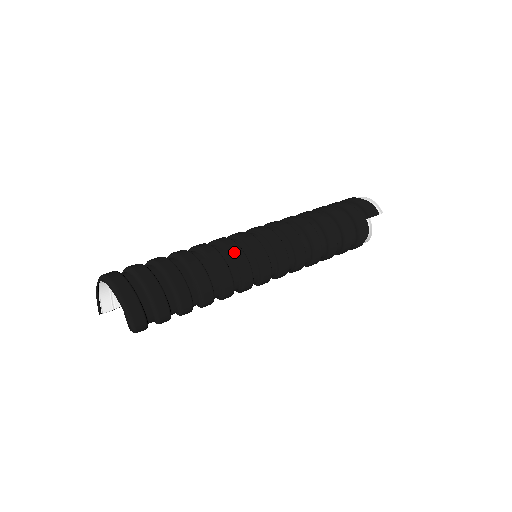
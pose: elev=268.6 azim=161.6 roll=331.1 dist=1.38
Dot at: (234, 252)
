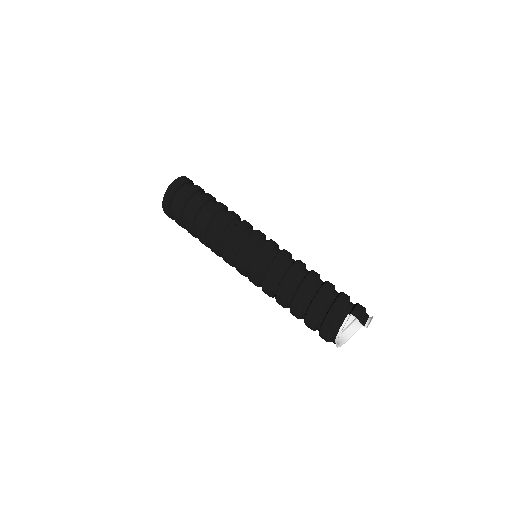
Dot at: (242, 223)
